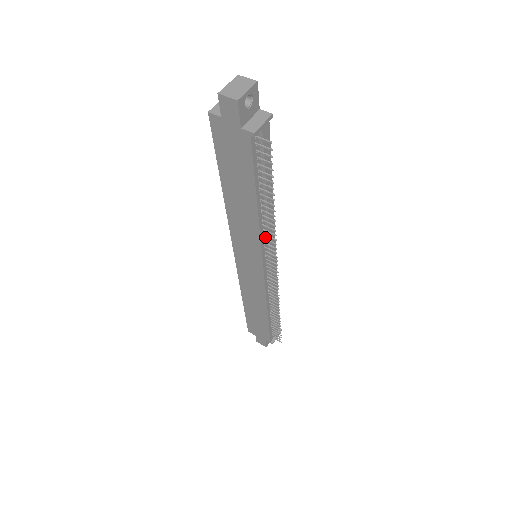
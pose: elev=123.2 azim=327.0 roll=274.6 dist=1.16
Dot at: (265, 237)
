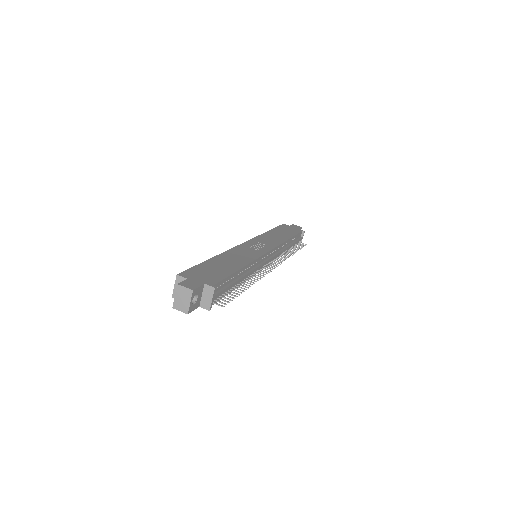
Dot at: occluded
